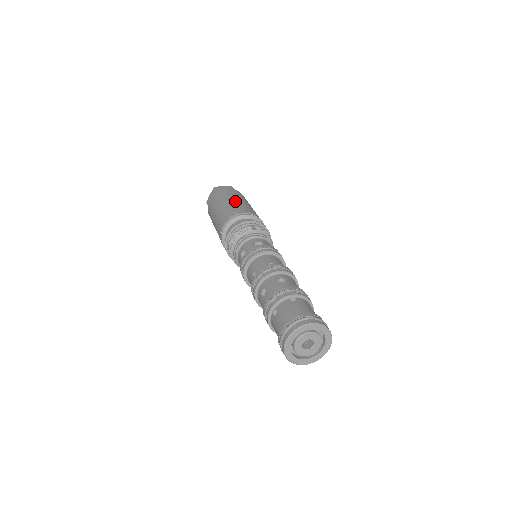
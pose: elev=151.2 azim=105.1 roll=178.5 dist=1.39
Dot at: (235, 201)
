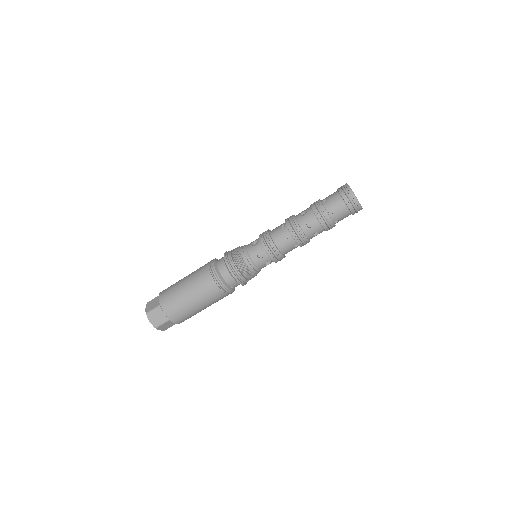
Dot at: occluded
